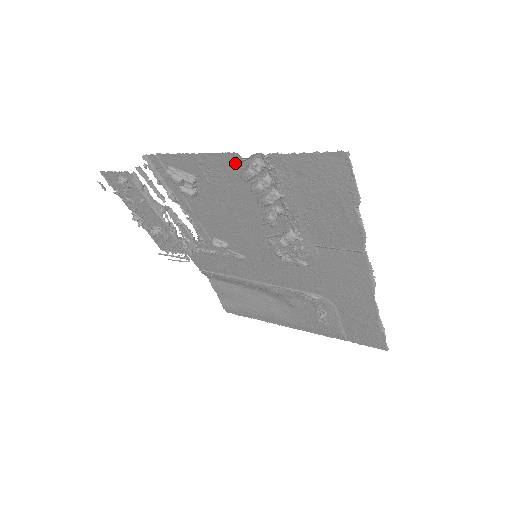
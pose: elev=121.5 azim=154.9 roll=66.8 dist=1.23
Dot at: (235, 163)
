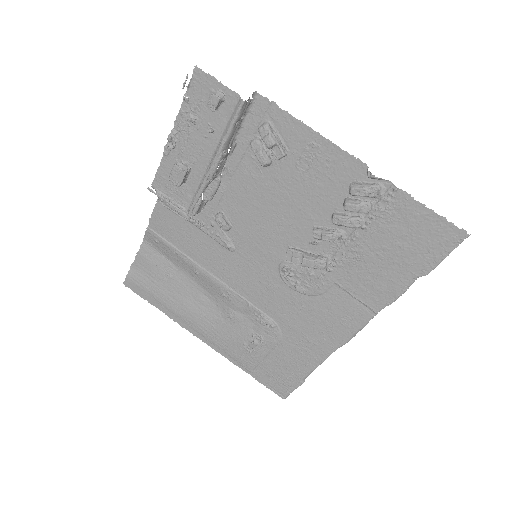
Dot at: (353, 172)
